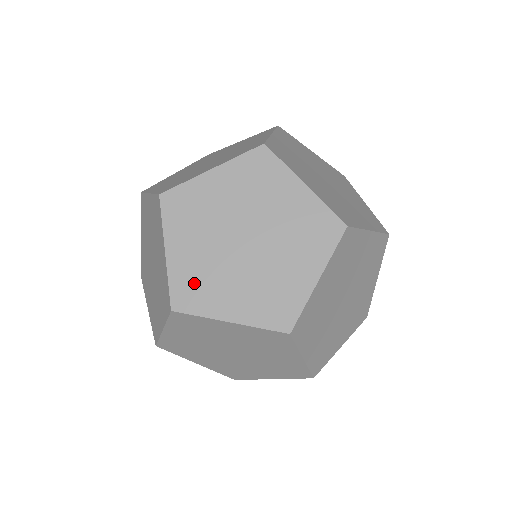
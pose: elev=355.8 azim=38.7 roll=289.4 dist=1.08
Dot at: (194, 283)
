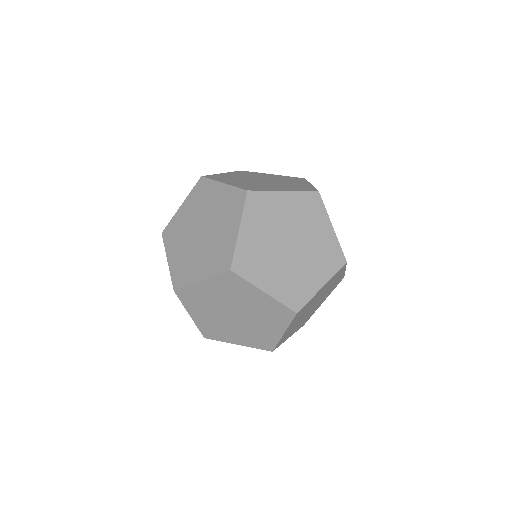
Dot at: (286, 336)
